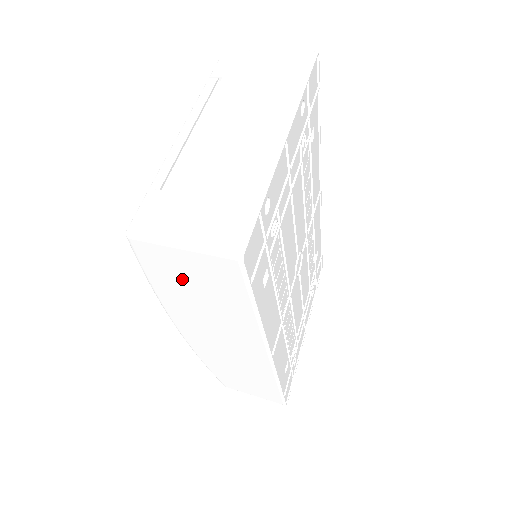
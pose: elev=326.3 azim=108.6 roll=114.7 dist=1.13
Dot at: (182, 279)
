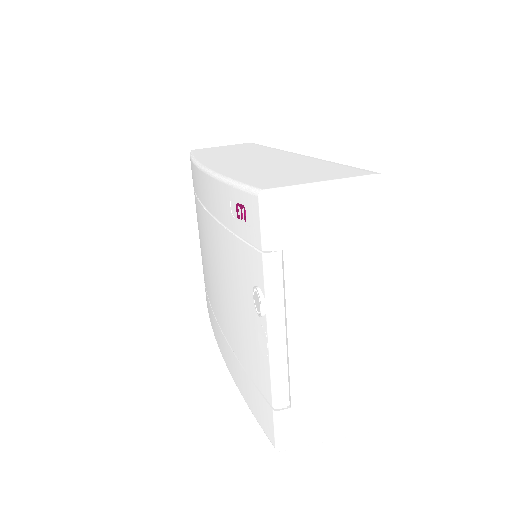
Dot at: occluded
